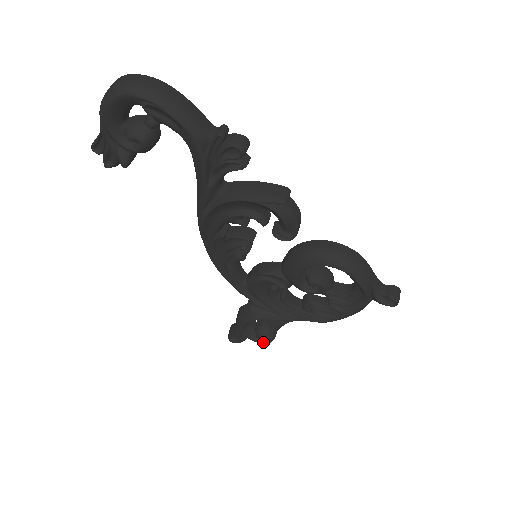
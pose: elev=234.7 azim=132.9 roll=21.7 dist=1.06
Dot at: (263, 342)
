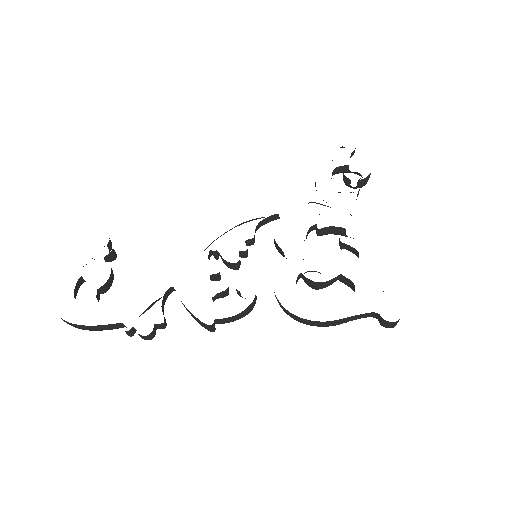
Dot at: (361, 176)
